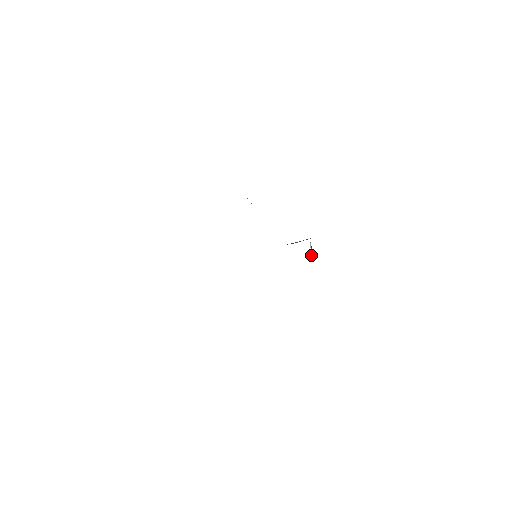
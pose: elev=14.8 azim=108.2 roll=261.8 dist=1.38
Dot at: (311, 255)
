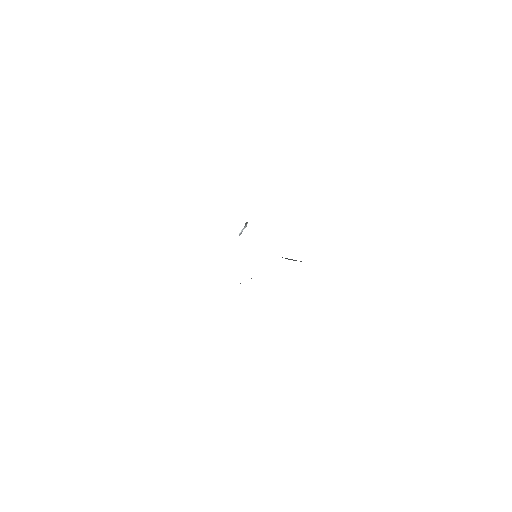
Dot at: occluded
